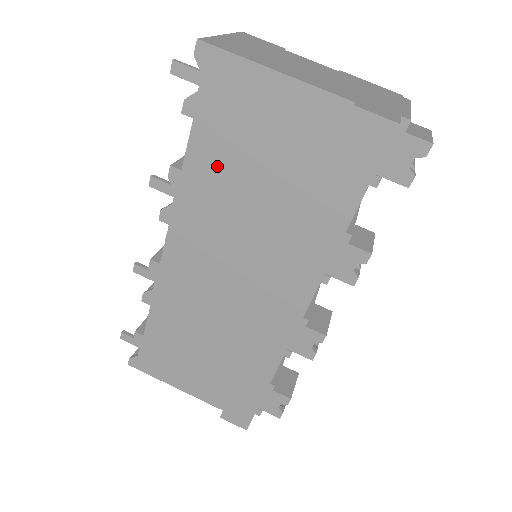
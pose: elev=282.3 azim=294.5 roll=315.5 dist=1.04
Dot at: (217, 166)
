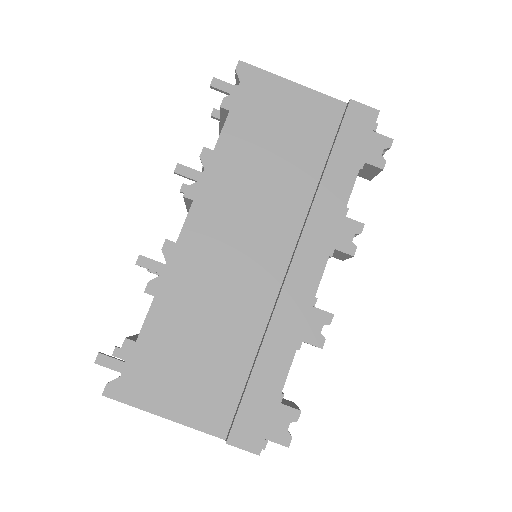
Dot at: (246, 146)
